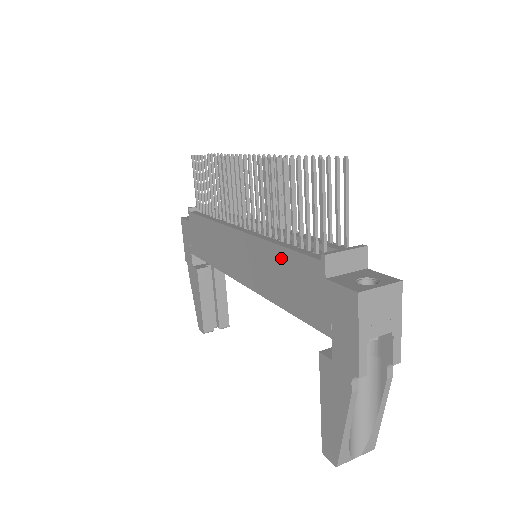
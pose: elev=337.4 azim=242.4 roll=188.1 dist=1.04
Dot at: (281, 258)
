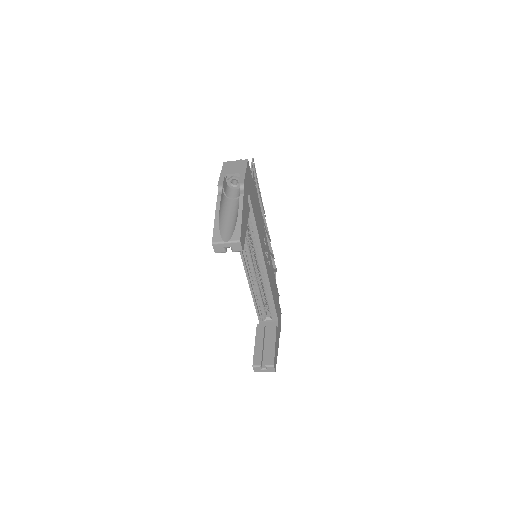
Dot at: occluded
